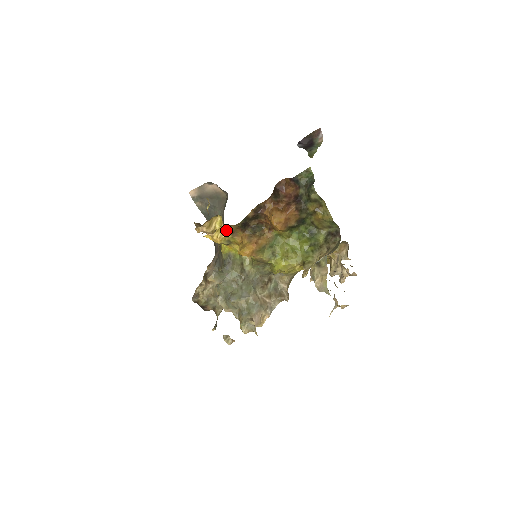
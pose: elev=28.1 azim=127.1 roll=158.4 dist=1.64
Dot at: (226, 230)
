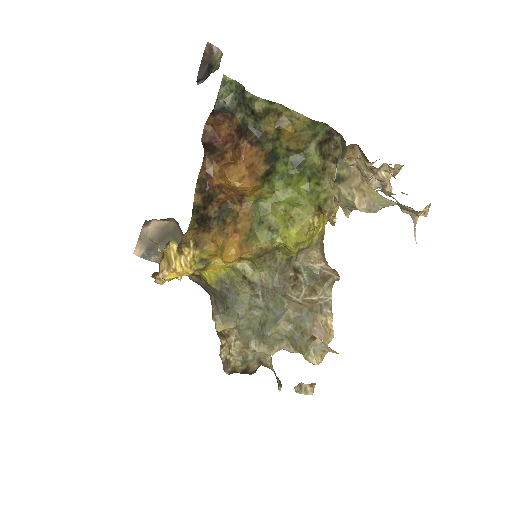
Dot at: (185, 248)
